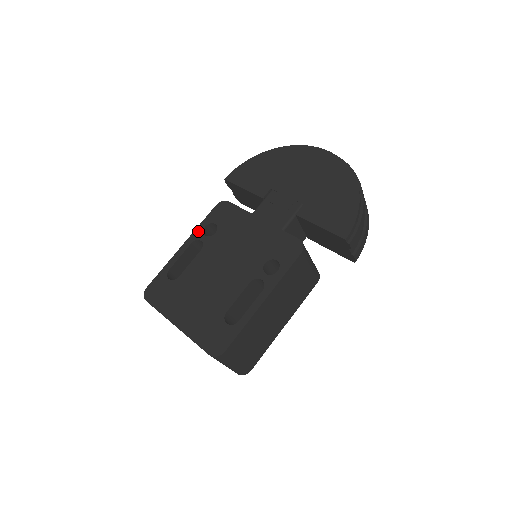
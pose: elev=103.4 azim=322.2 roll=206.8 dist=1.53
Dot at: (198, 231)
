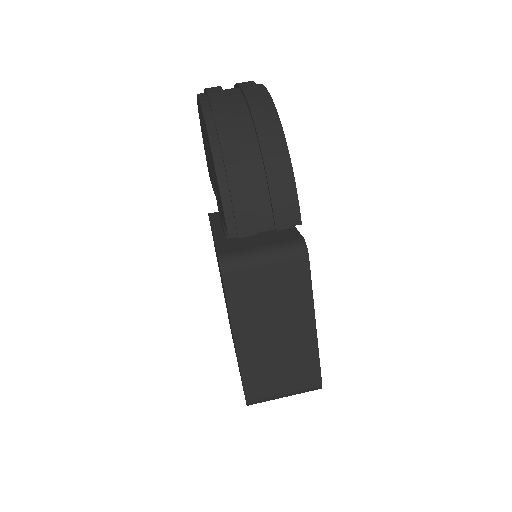
Dot at: occluded
